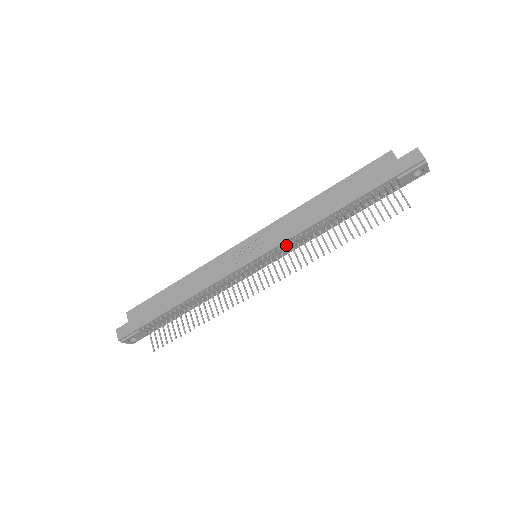
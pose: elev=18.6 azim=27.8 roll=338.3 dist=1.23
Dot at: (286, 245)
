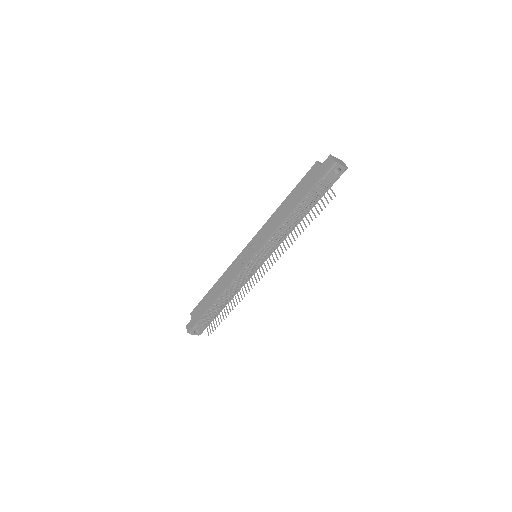
Dot at: (269, 243)
